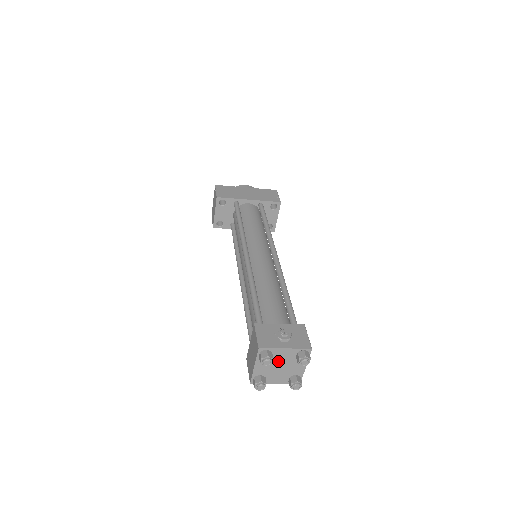
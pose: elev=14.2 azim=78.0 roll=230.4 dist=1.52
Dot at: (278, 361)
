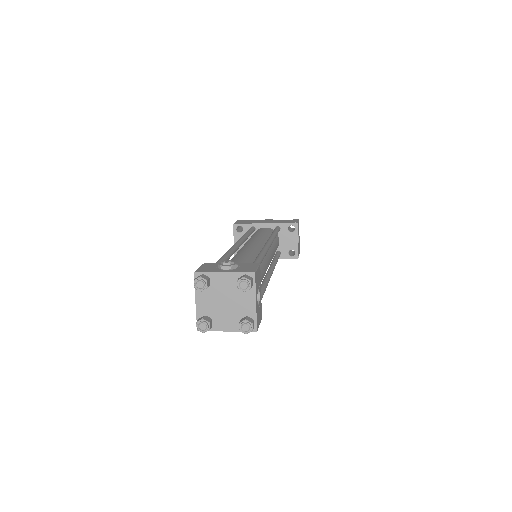
Dot at: (220, 293)
